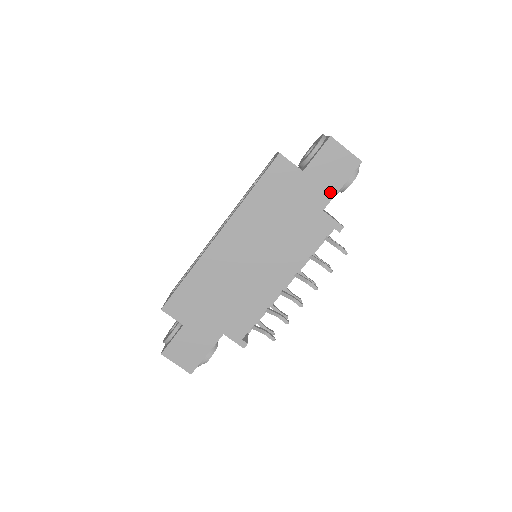
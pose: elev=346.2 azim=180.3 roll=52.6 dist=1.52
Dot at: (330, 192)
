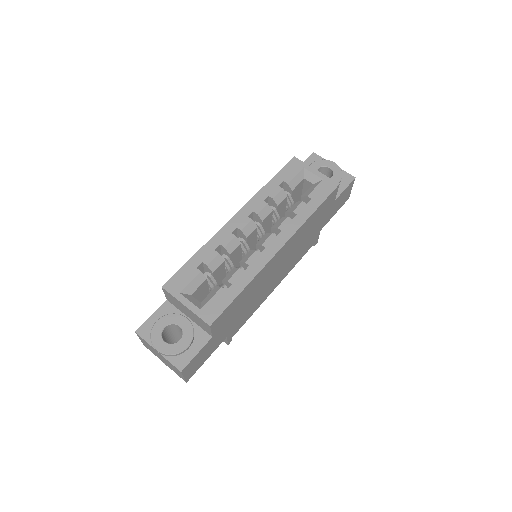
Dot at: (330, 217)
